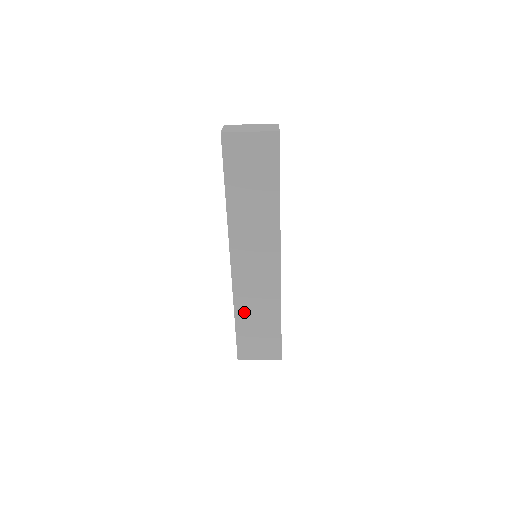
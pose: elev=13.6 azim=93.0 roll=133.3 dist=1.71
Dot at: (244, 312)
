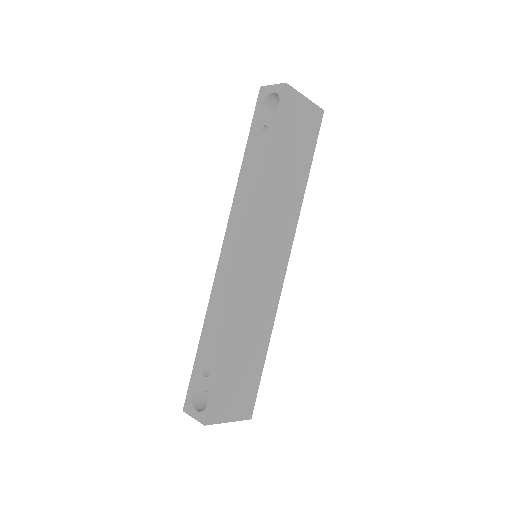
Dot at: (236, 335)
